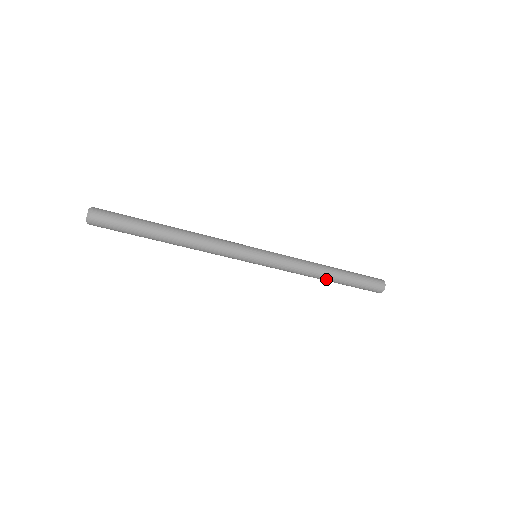
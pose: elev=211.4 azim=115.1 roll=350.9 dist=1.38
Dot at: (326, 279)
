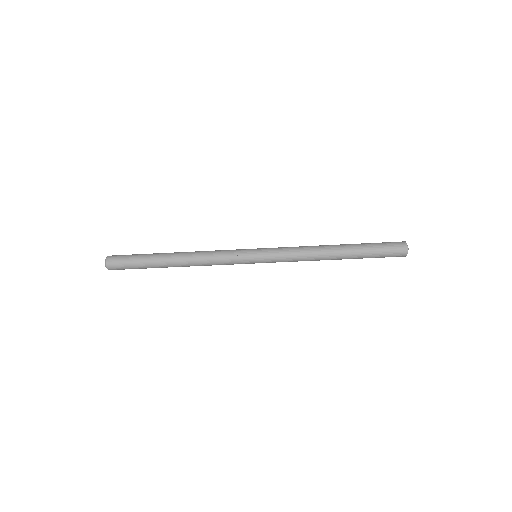
Dot at: (335, 255)
